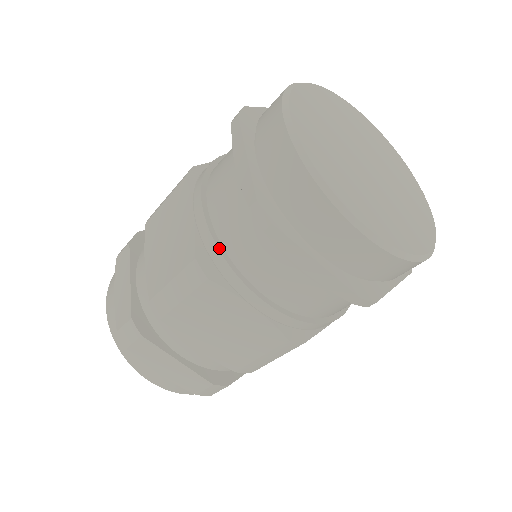
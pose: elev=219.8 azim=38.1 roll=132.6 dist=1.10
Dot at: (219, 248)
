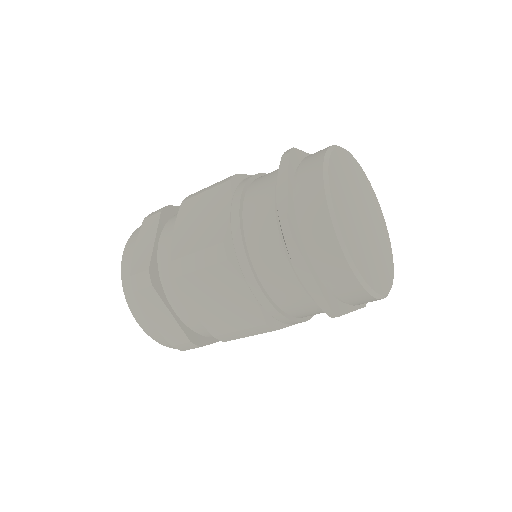
Dot at: (243, 241)
